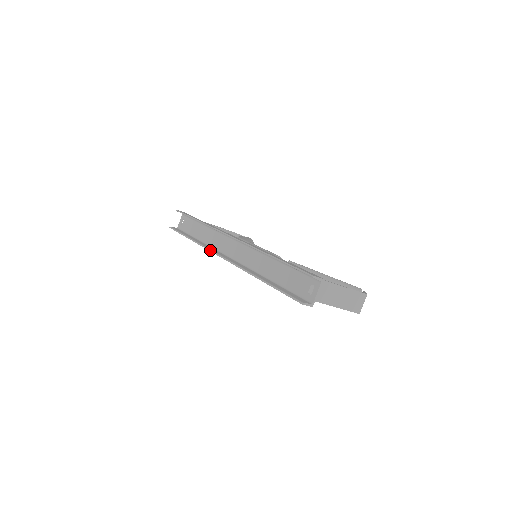
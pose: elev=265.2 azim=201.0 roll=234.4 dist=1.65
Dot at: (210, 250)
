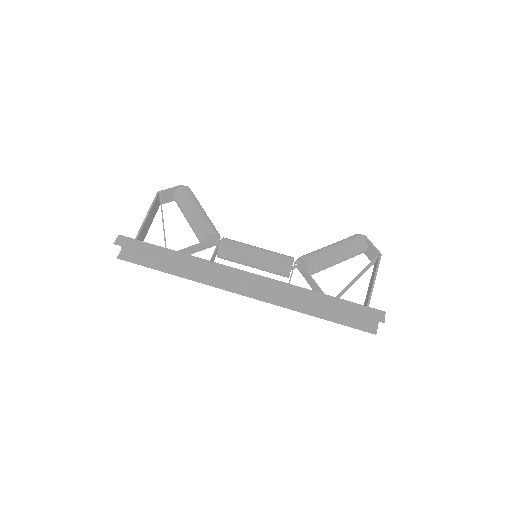
Dot at: (222, 289)
